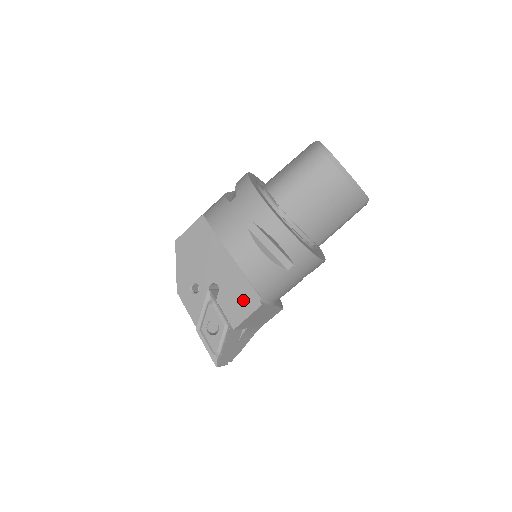
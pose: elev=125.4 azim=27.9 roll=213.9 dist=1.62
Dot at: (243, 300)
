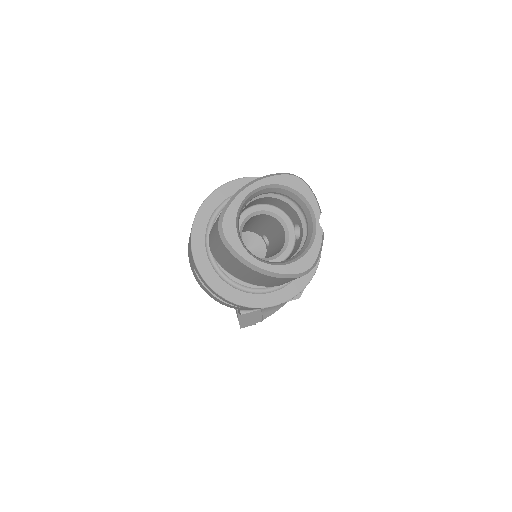
Dot at: occluded
